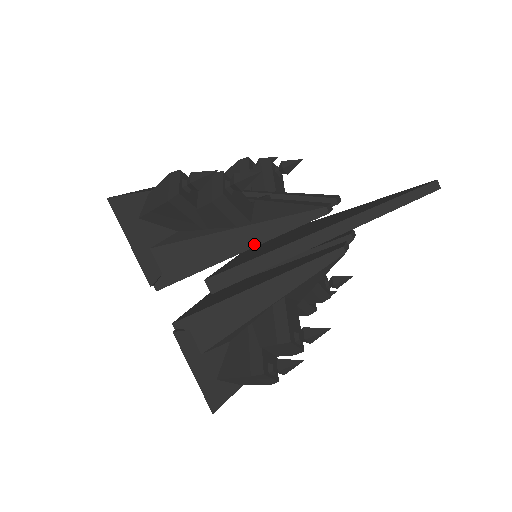
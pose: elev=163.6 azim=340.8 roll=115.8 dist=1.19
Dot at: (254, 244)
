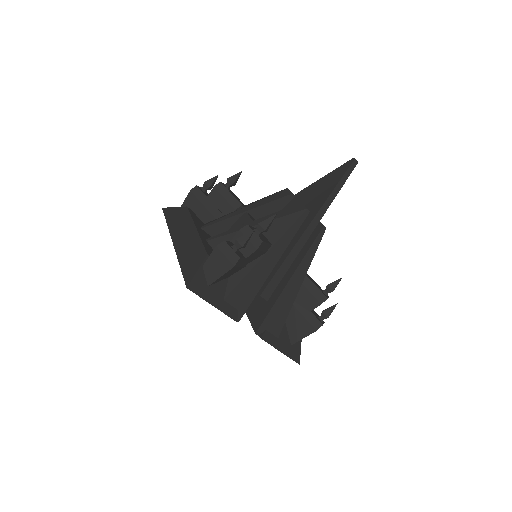
Dot at: (279, 256)
